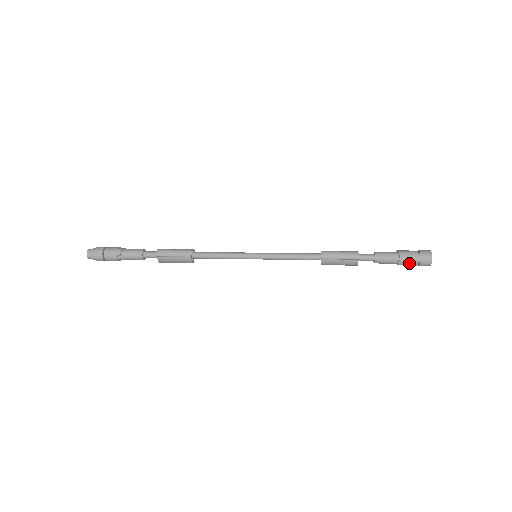
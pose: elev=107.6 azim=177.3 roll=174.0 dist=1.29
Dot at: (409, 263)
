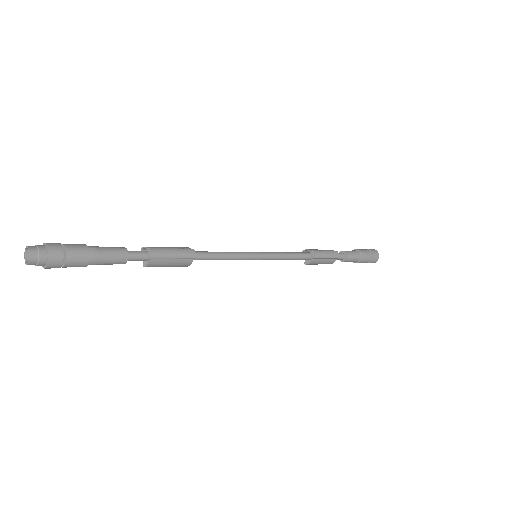
Dot at: (365, 261)
